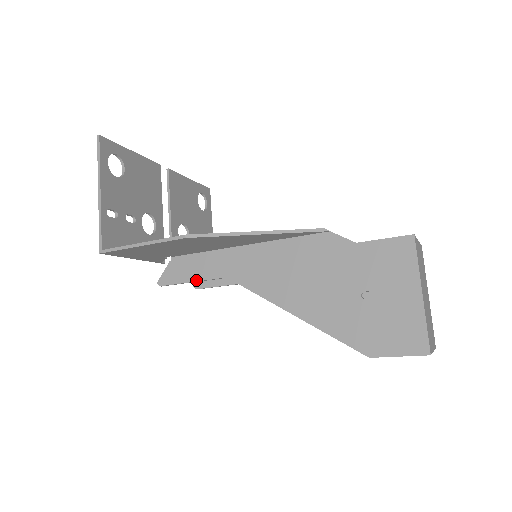
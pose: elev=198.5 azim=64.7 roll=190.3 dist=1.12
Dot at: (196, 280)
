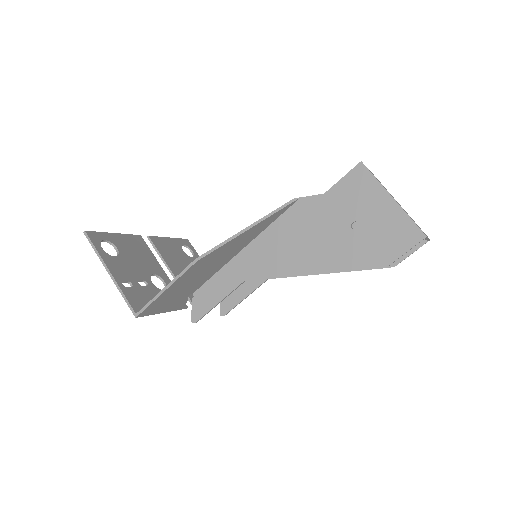
Dot at: (221, 299)
